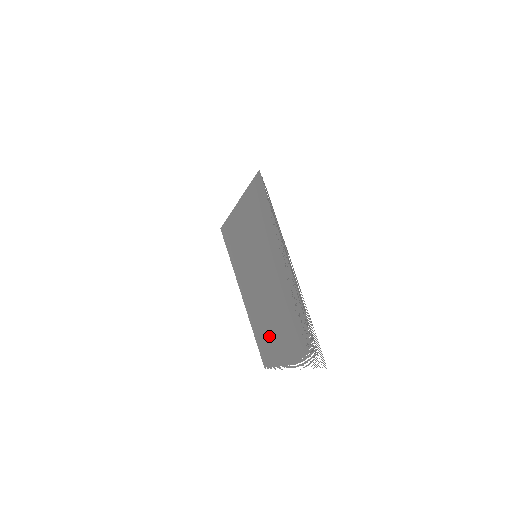
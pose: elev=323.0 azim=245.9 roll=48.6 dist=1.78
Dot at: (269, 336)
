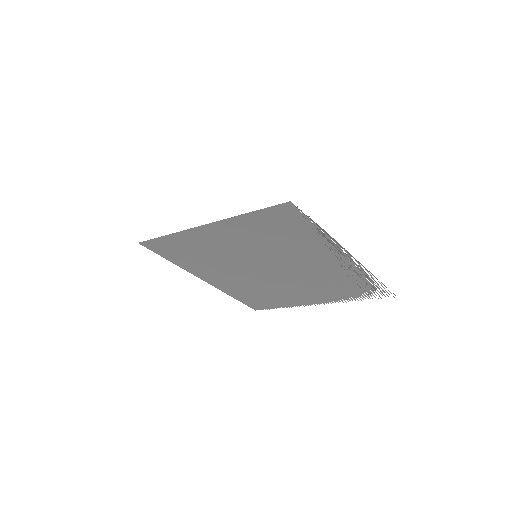
Dot at: (275, 295)
